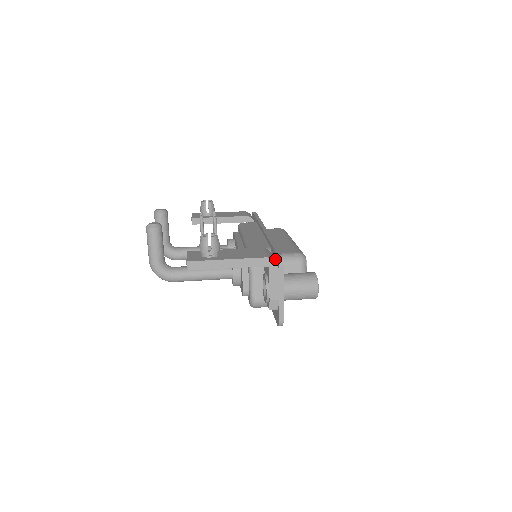
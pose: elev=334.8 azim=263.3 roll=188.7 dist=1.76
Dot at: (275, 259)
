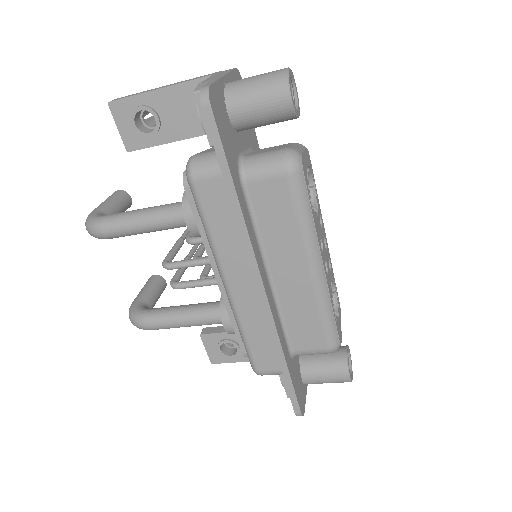
Dot at: occluded
